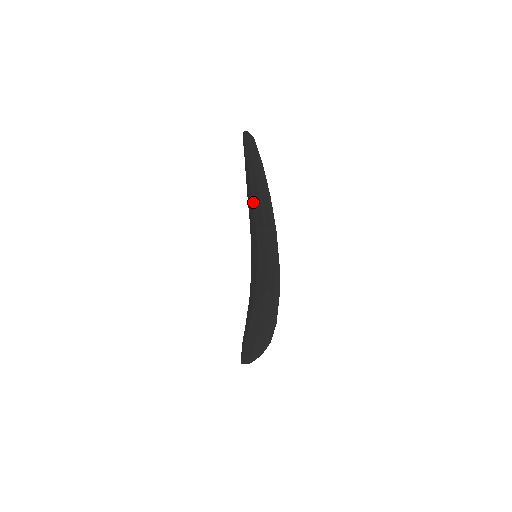
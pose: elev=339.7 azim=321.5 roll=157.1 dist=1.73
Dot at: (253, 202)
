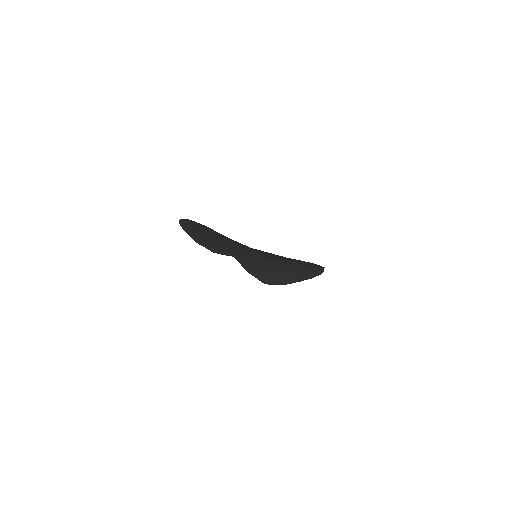
Dot at: occluded
